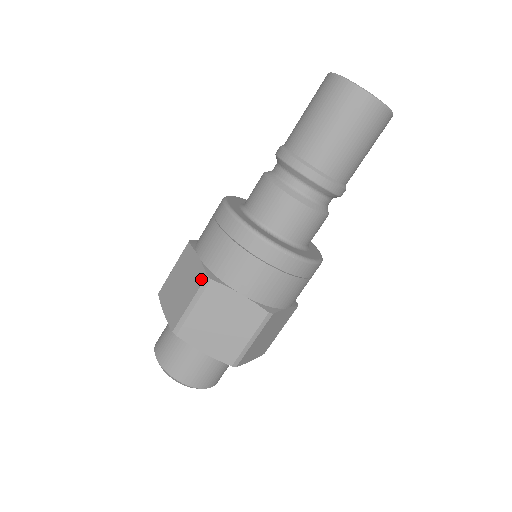
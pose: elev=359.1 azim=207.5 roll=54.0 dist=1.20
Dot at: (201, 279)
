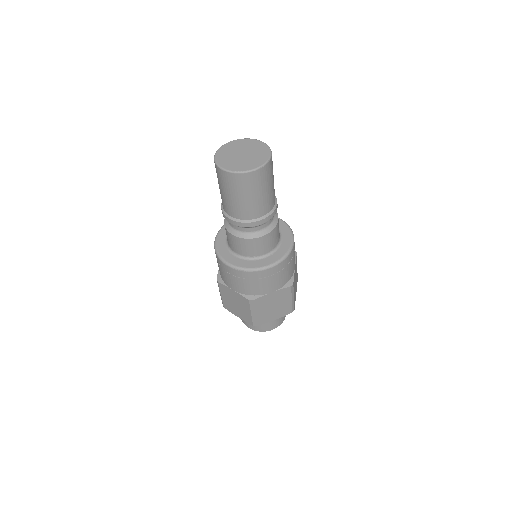
Dot at: occluded
